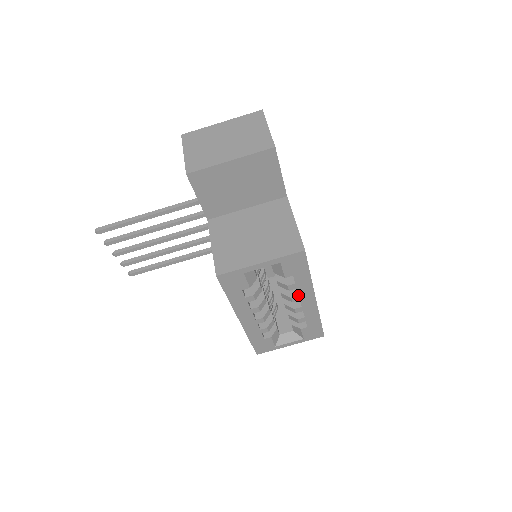
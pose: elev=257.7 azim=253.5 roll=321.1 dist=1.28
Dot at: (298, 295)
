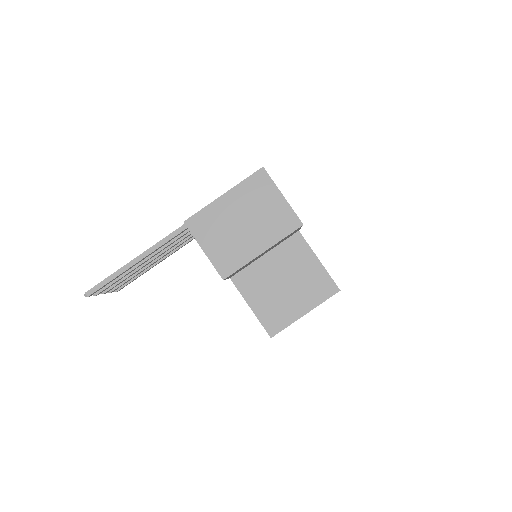
Dot at: occluded
